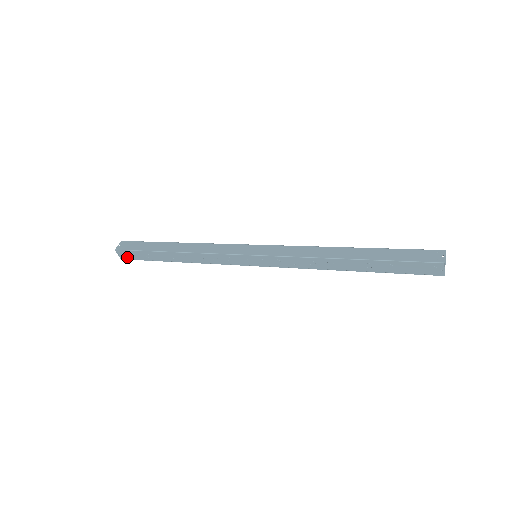
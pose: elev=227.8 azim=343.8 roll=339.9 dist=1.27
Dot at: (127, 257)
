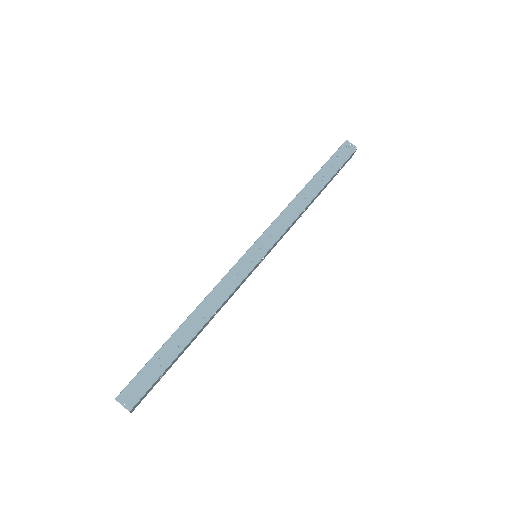
Dot at: (136, 397)
